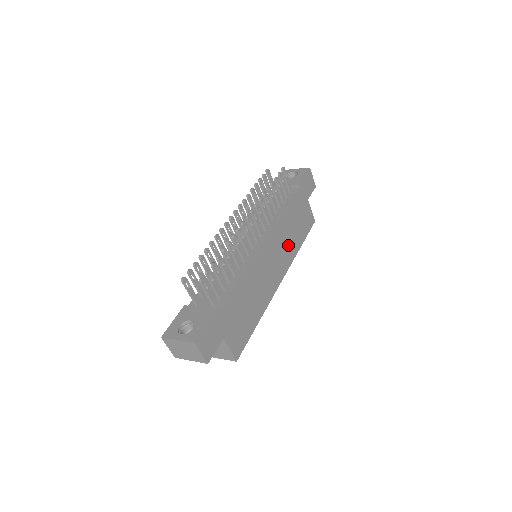
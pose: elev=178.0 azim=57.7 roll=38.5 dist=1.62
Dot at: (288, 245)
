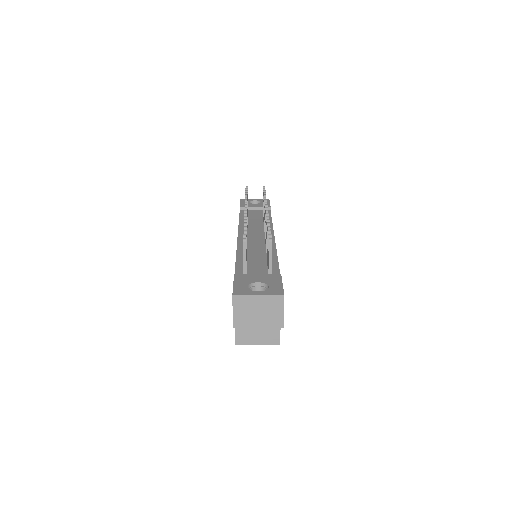
Dot at: occluded
